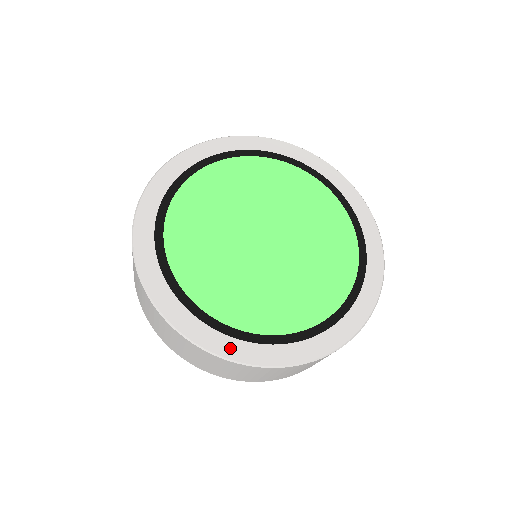
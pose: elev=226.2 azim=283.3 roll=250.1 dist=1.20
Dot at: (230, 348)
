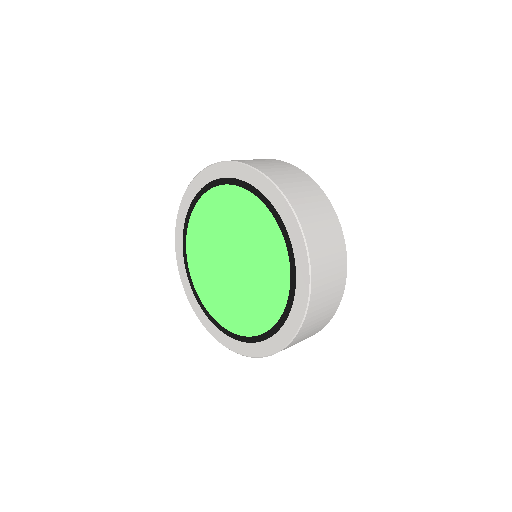
Dot at: (233, 345)
